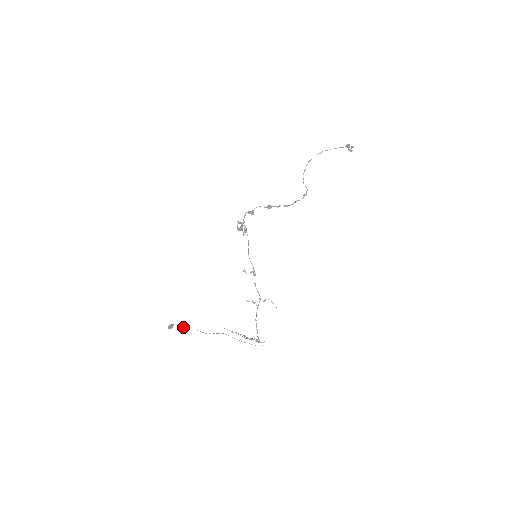
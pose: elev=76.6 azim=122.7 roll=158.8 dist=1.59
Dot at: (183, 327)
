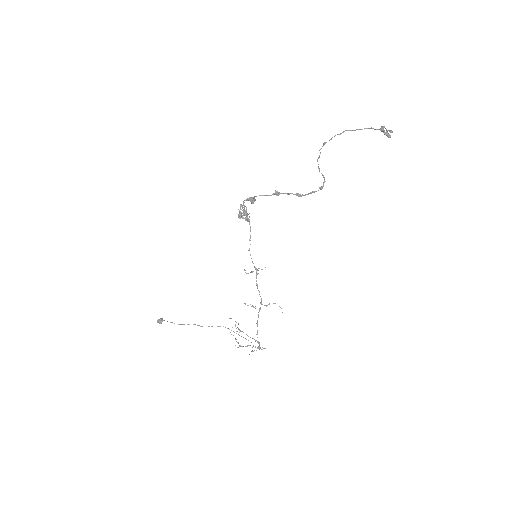
Dot at: occluded
